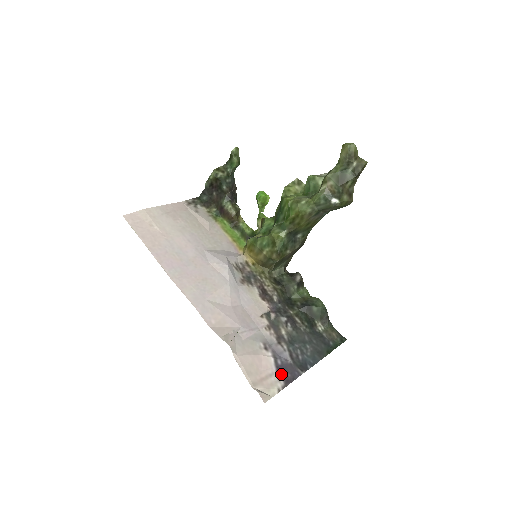
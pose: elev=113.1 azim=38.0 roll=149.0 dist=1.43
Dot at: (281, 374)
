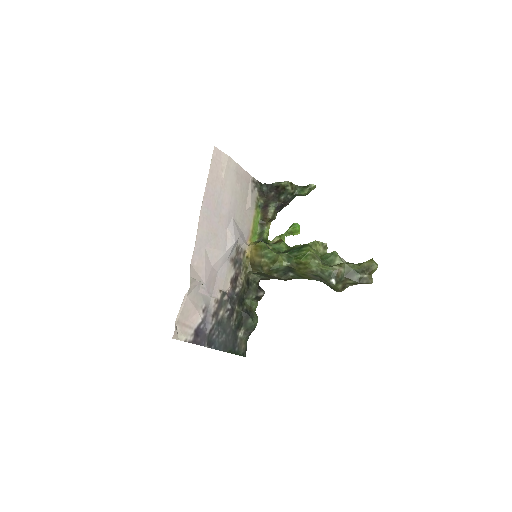
Dot at: (196, 333)
